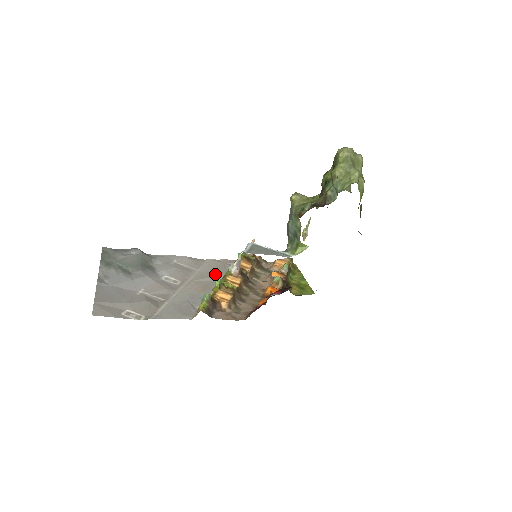
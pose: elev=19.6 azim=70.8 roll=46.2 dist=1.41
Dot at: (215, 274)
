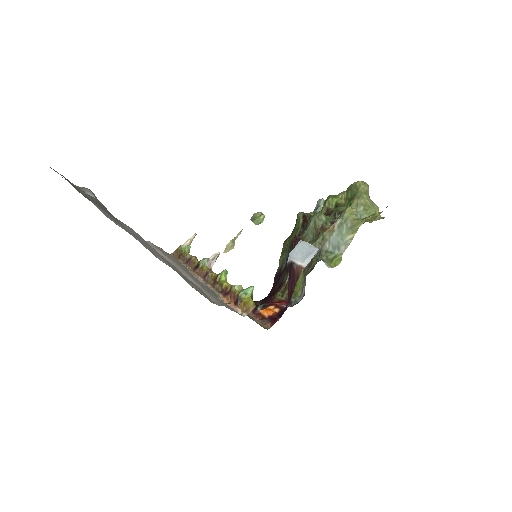
Dot at: occluded
